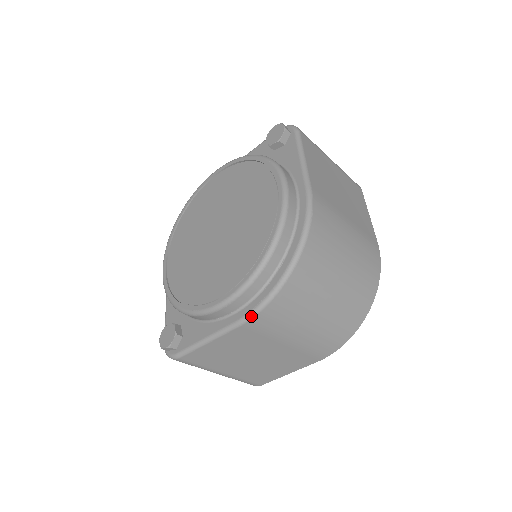
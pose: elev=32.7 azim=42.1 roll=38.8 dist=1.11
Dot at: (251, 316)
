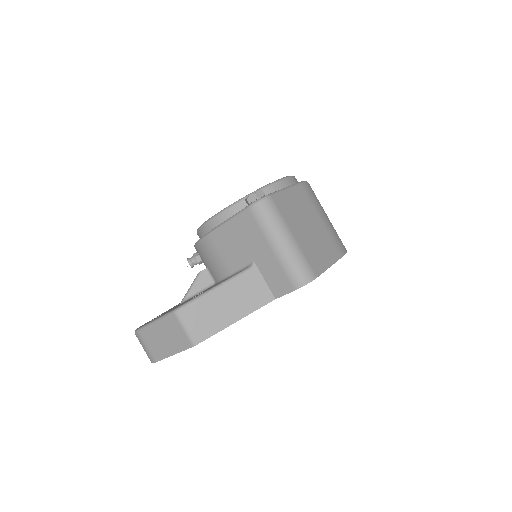
Dot at: (303, 182)
